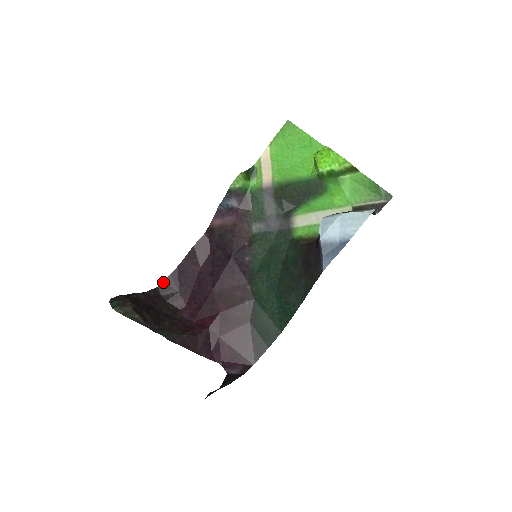
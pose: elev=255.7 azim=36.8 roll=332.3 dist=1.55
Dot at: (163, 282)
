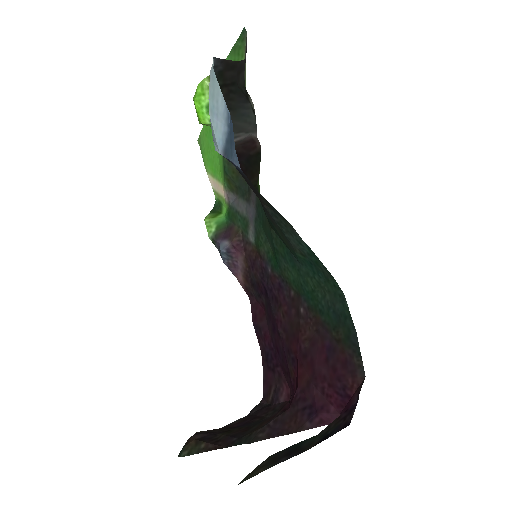
Dot at: (263, 389)
